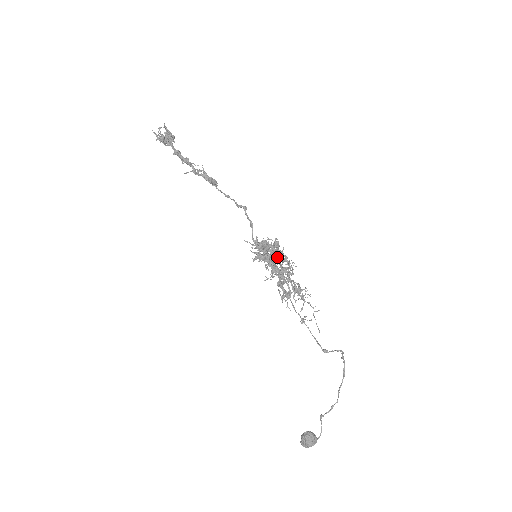
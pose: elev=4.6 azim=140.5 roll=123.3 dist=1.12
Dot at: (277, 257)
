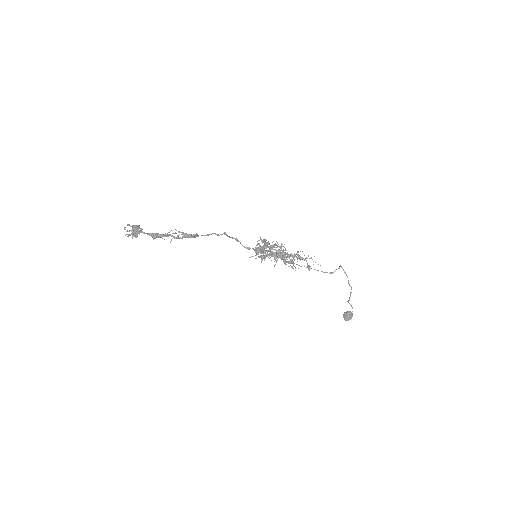
Dot at: occluded
